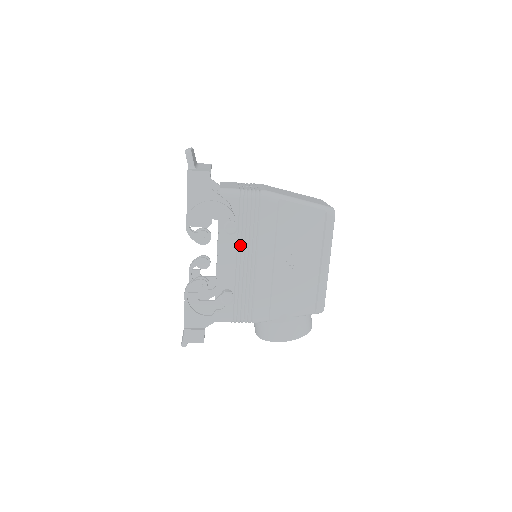
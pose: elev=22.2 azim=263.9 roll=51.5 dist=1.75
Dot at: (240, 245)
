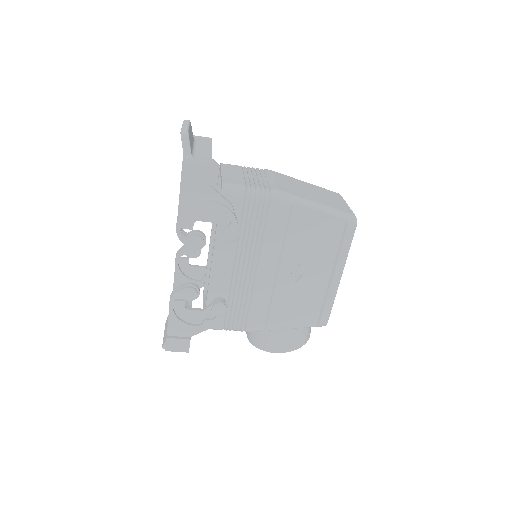
Dot at: (240, 251)
